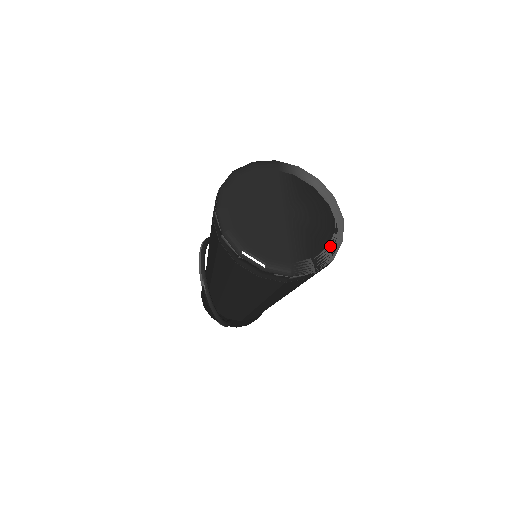
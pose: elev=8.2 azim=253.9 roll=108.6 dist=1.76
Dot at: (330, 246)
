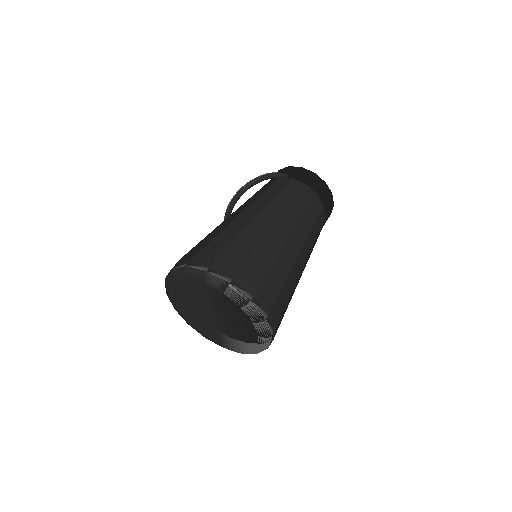
Dot at: (251, 350)
